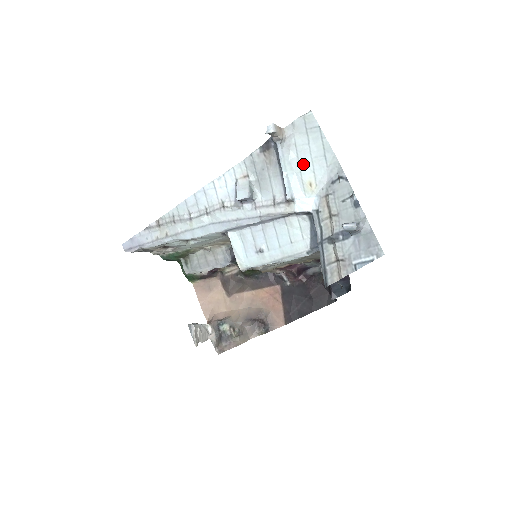
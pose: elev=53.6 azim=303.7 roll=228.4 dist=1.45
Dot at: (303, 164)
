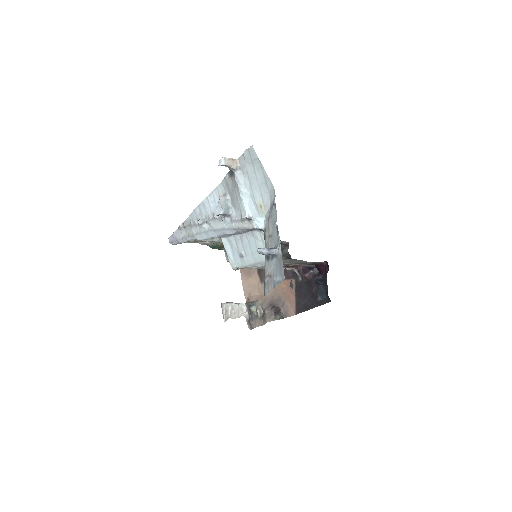
Dot at: (254, 189)
